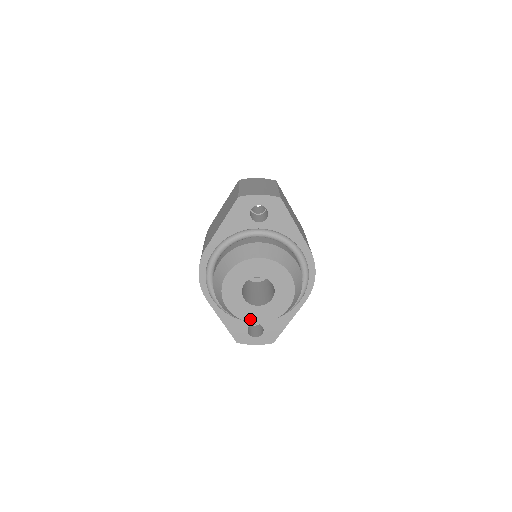
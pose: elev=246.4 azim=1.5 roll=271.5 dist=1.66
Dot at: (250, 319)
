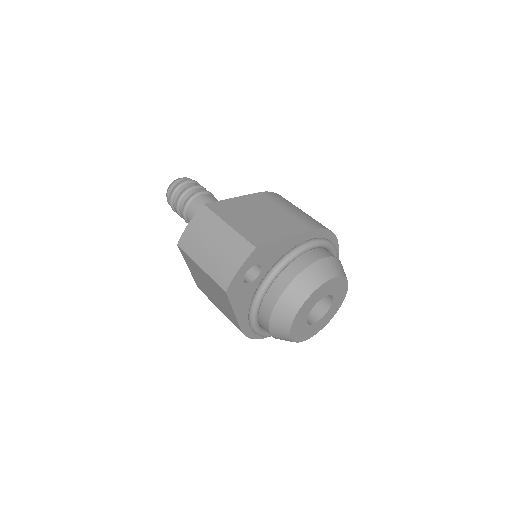
Dot at: (329, 320)
